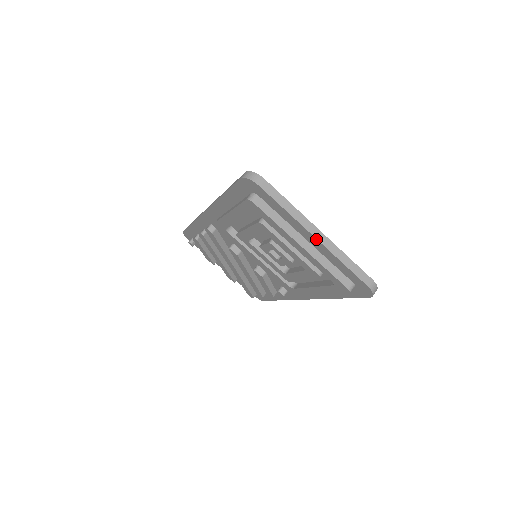
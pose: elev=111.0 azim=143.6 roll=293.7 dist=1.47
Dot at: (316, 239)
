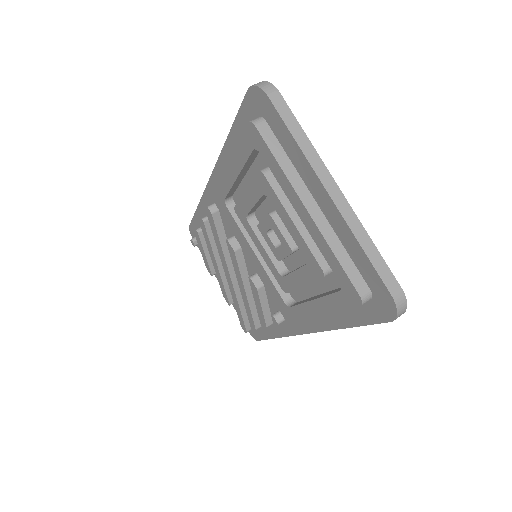
Dot at: (330, 198)
